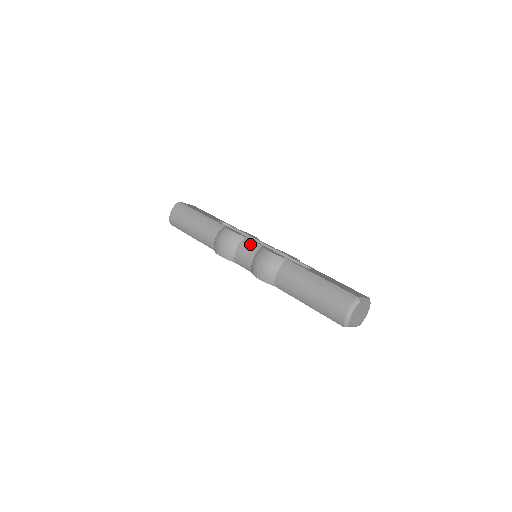
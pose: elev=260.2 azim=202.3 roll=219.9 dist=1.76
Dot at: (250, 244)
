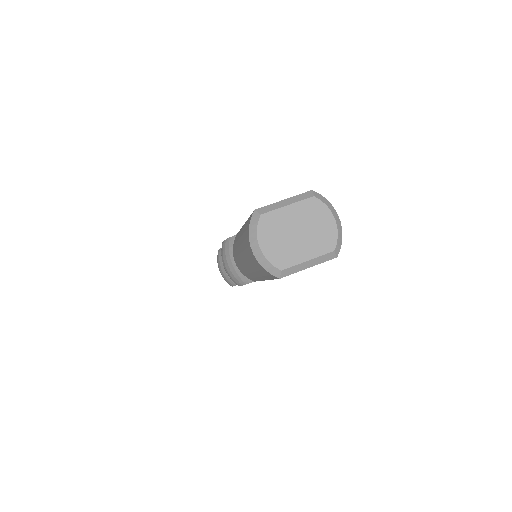
Dot at: occluded
